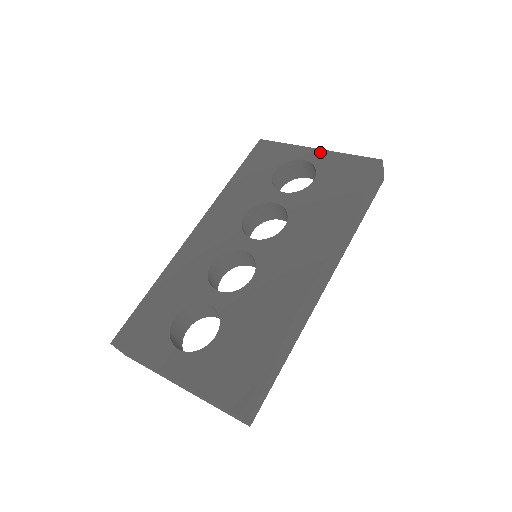
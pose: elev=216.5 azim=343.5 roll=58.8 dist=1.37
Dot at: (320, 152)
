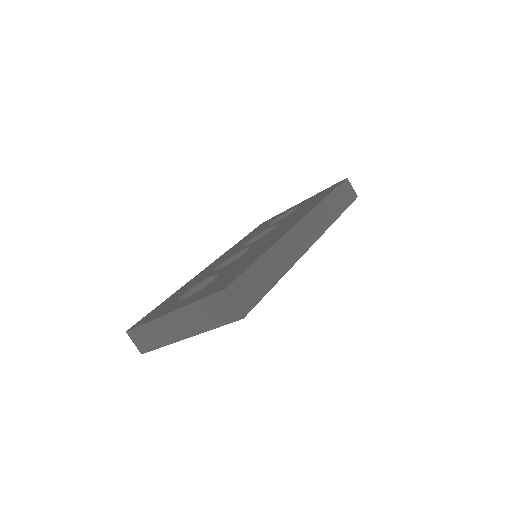
Dot at: occluded
